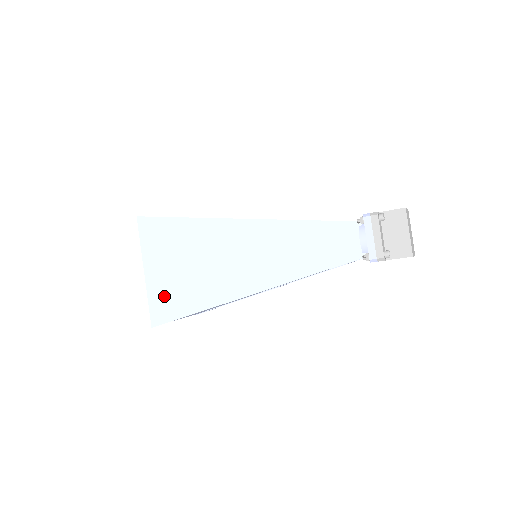
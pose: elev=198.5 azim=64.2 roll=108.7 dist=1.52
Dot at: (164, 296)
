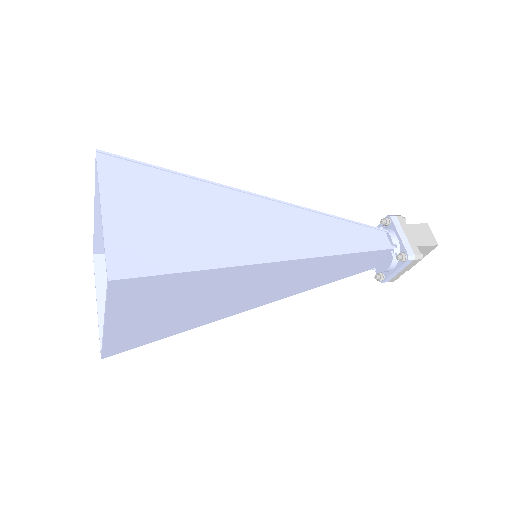
Dot at: (132, 336)
